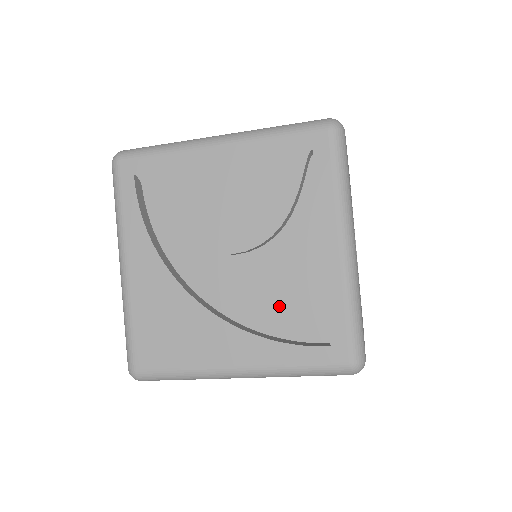
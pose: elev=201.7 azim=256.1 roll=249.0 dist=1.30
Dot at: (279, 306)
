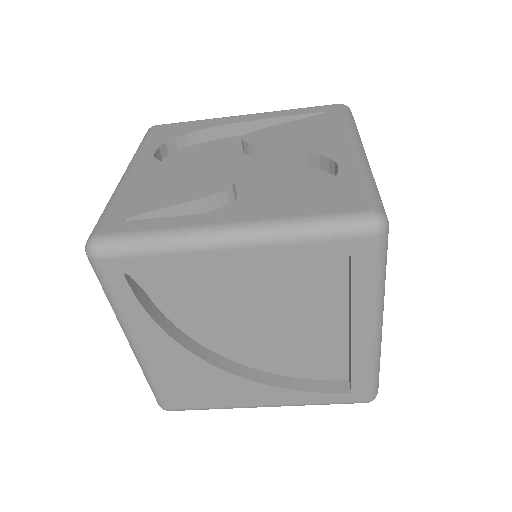
Dot at: (301, 360)
